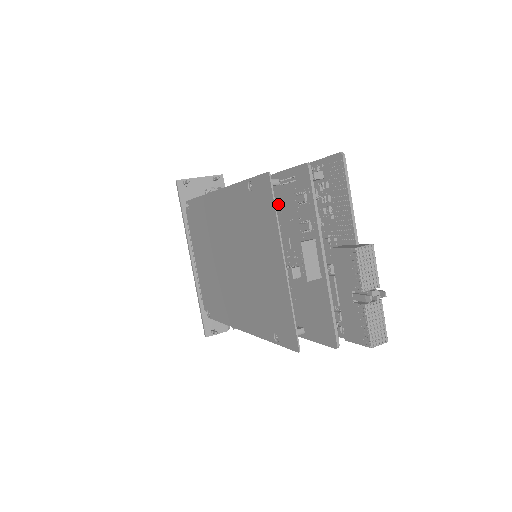
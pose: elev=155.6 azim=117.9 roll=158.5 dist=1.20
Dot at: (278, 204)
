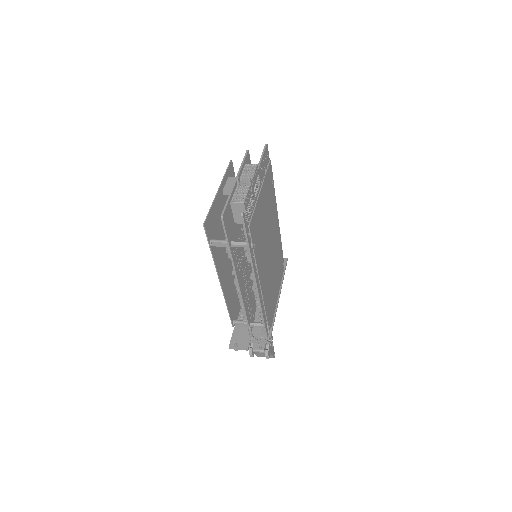
Dot at: occluded
